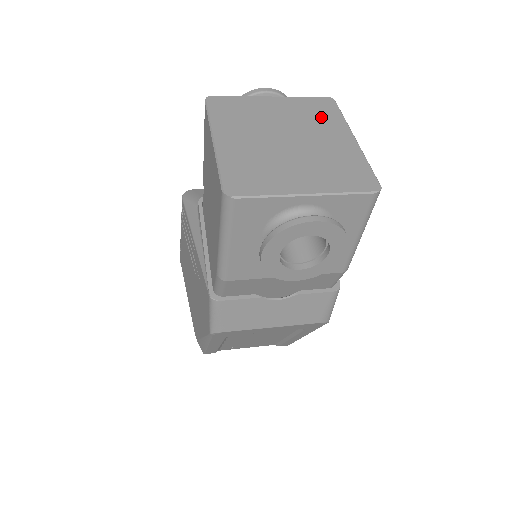
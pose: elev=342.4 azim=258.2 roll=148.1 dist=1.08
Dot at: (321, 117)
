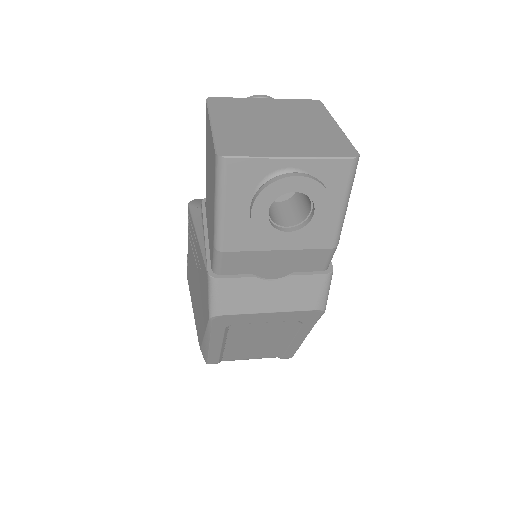
Dot at: (308, 111)
